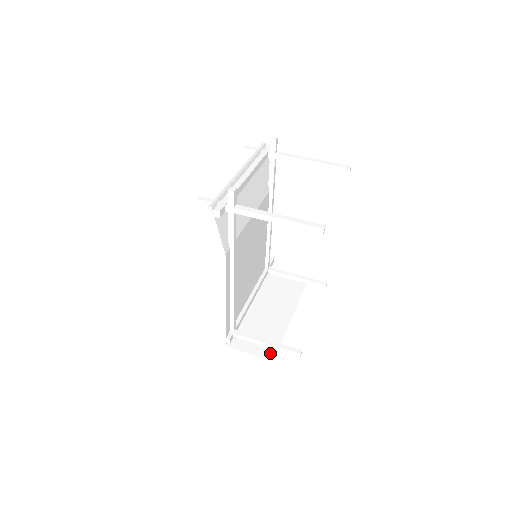
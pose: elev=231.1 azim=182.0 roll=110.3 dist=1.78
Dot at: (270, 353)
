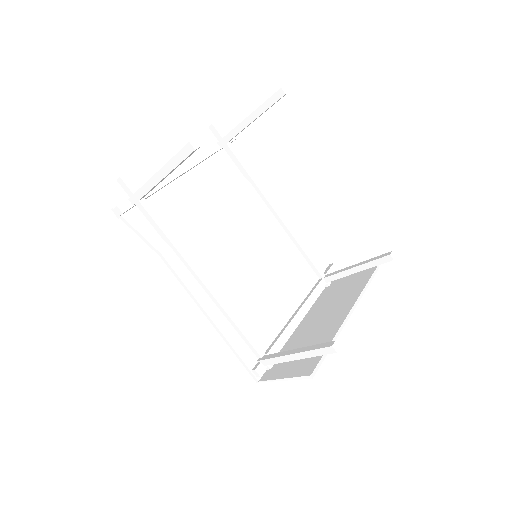
Dot at: (308, 367)
